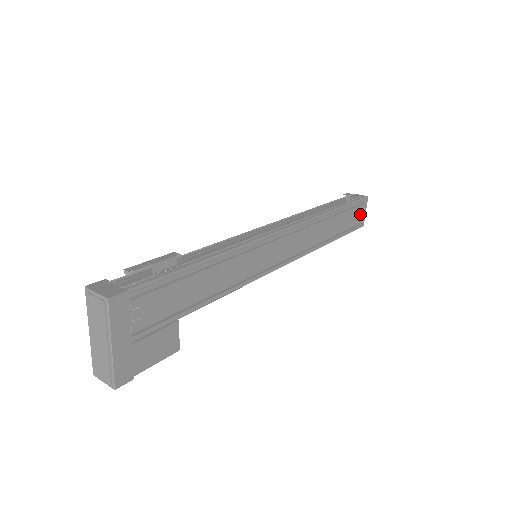
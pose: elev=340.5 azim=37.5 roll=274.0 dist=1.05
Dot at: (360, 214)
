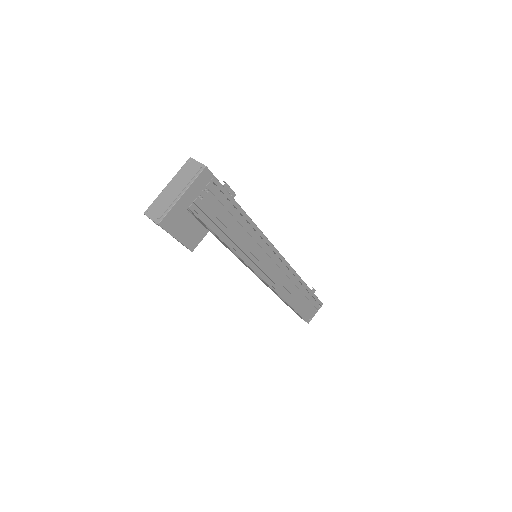
Dot at: (313, 311)
